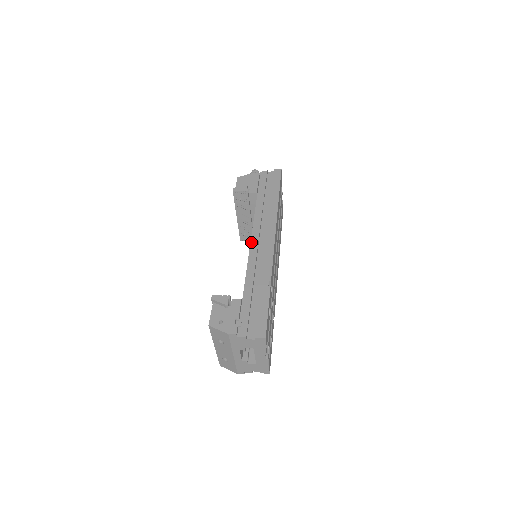
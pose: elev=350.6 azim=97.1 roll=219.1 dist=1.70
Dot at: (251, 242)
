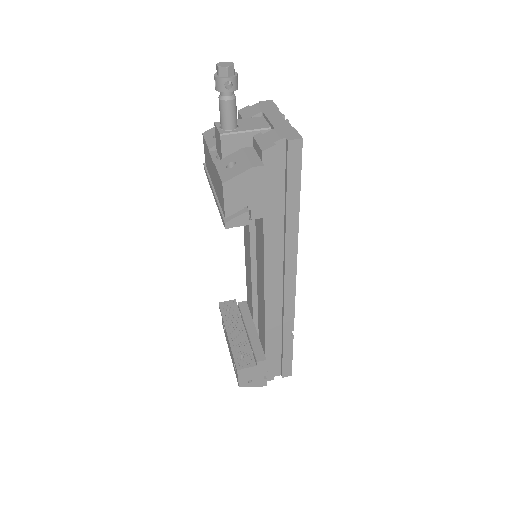
Dot at: (265, 294)
